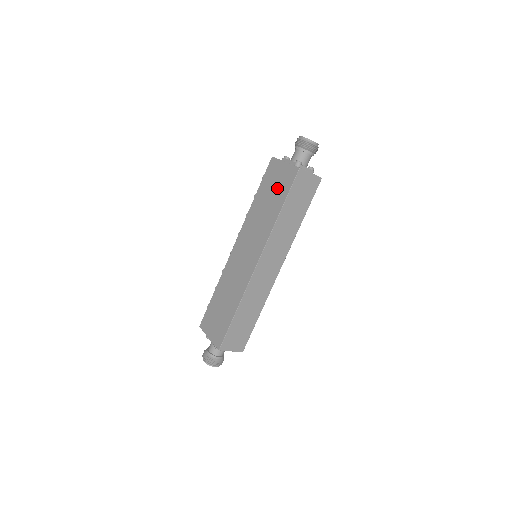
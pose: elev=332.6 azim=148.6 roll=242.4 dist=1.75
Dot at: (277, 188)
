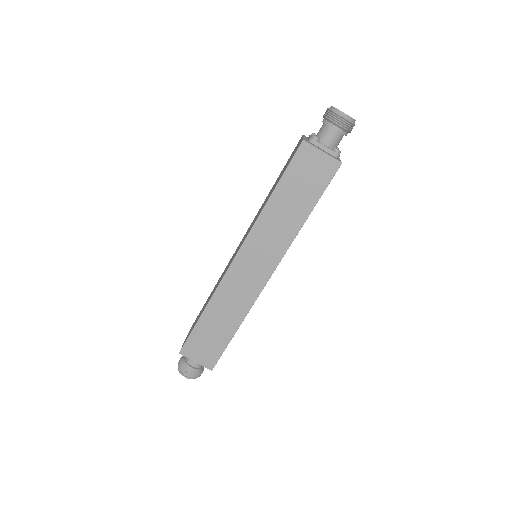
Dot at: (284, 169)
